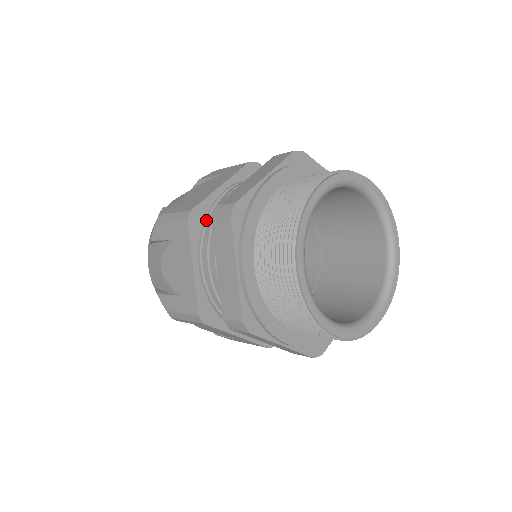
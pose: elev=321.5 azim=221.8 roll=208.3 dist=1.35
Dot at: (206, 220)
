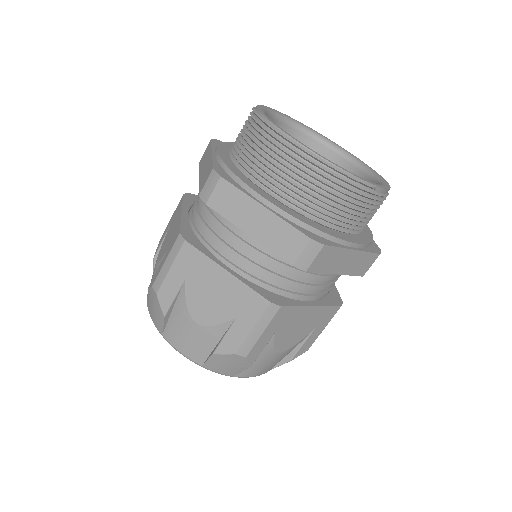
Dot at: occluded
